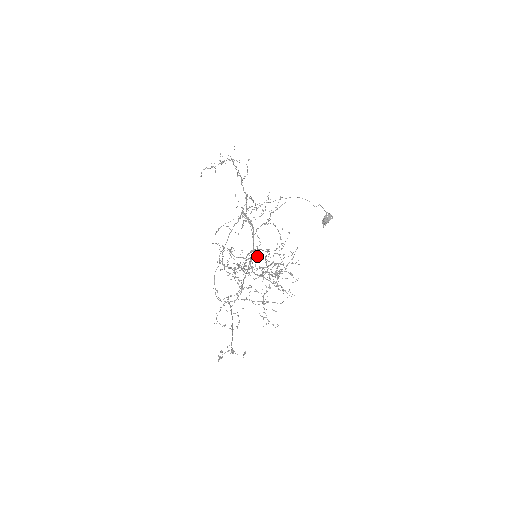
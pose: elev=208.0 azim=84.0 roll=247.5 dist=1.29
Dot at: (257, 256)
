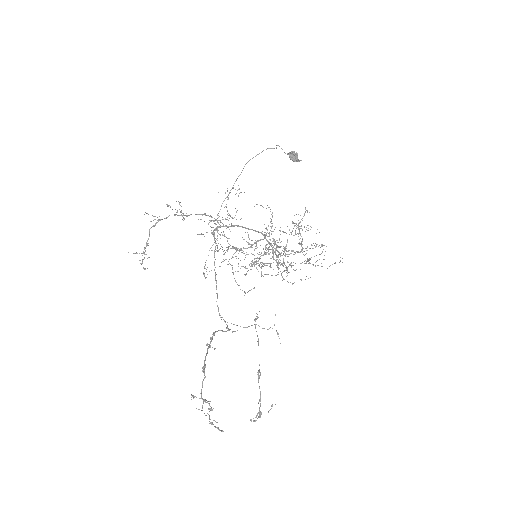
Dot at: occluded
